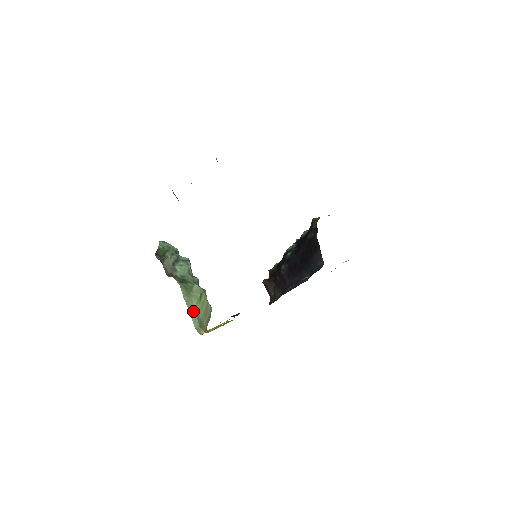
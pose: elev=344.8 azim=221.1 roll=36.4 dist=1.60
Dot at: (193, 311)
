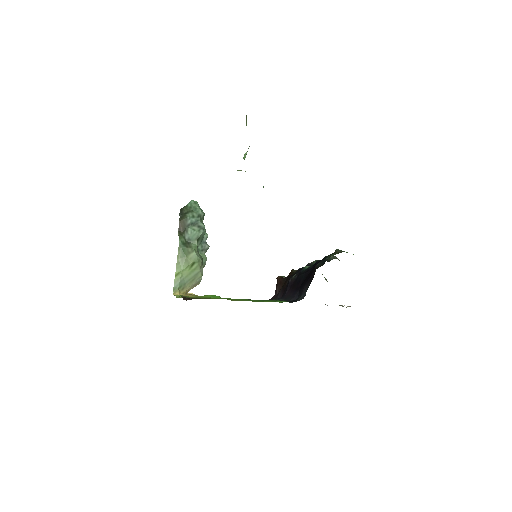
Dot at: (179, 272)
